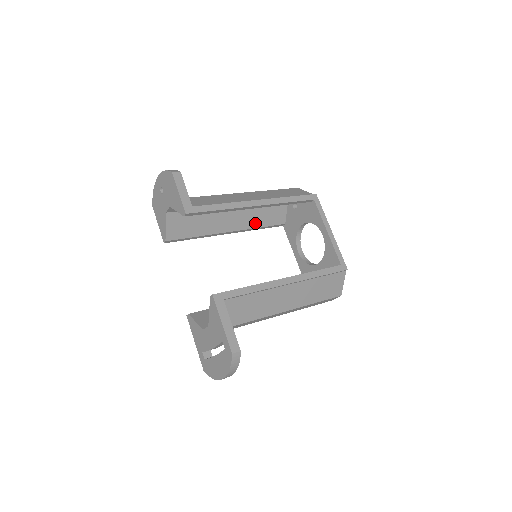
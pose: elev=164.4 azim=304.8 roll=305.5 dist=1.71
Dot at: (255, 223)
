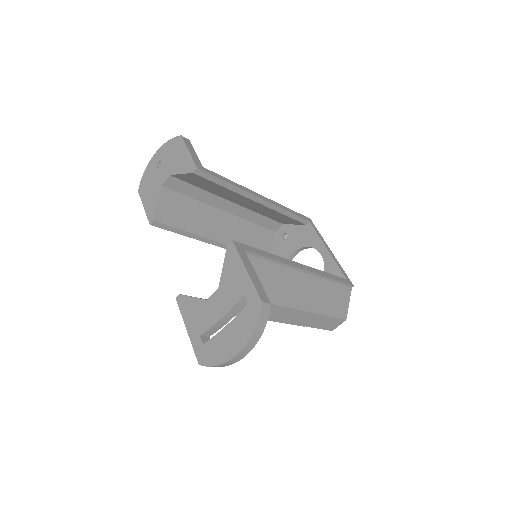
Dot at: occluded
